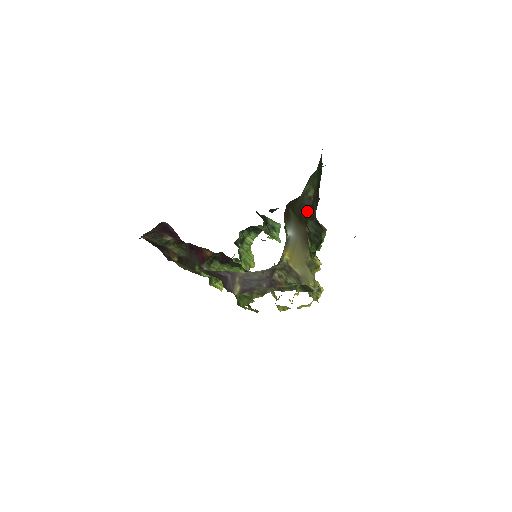
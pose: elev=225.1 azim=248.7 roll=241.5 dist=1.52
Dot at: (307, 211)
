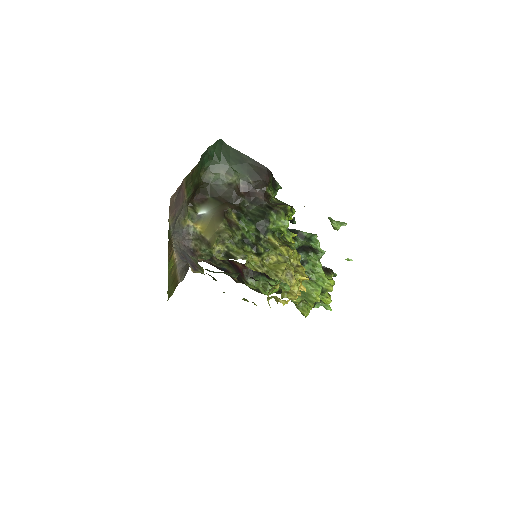
Dot at: (232, 195)
